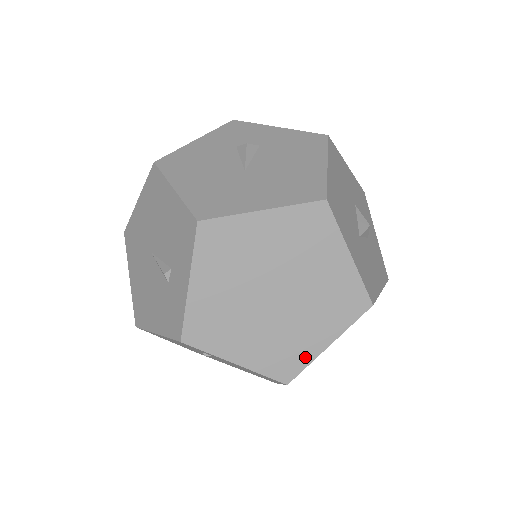
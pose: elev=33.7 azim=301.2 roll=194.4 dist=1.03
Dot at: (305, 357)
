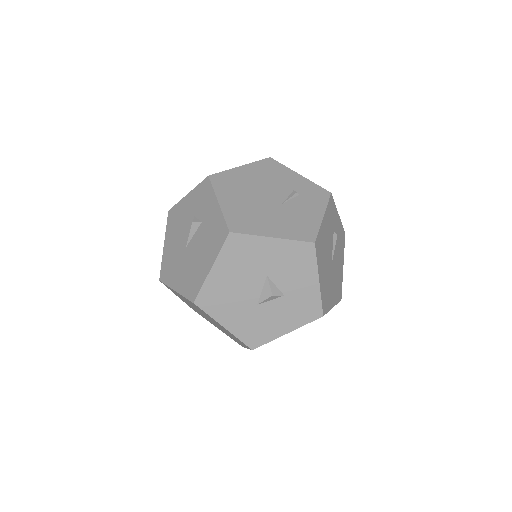
Dot at: occluded
